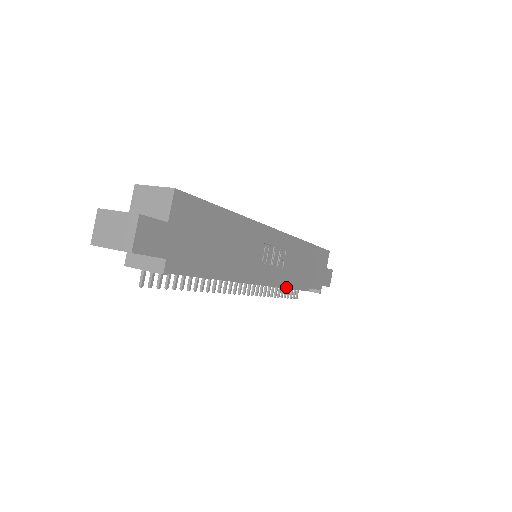
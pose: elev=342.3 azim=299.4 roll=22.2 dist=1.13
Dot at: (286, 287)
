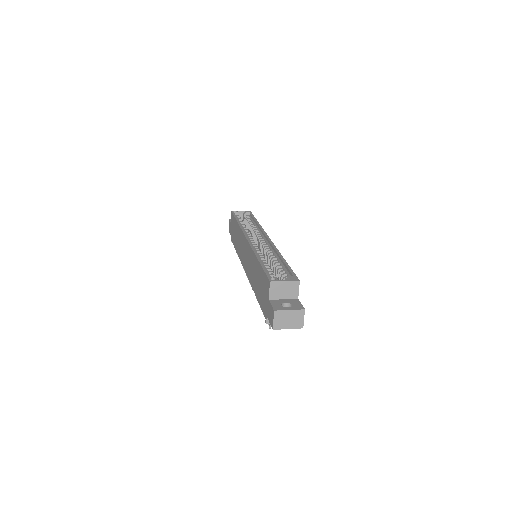
Dot at: occluded
